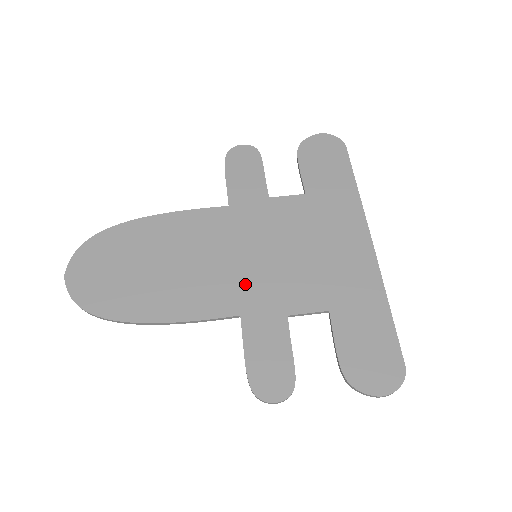
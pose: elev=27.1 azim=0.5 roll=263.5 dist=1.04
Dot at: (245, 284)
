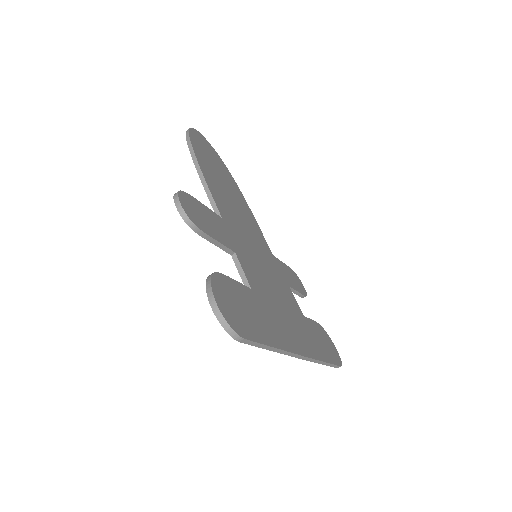
Dot at: (240, 235)
